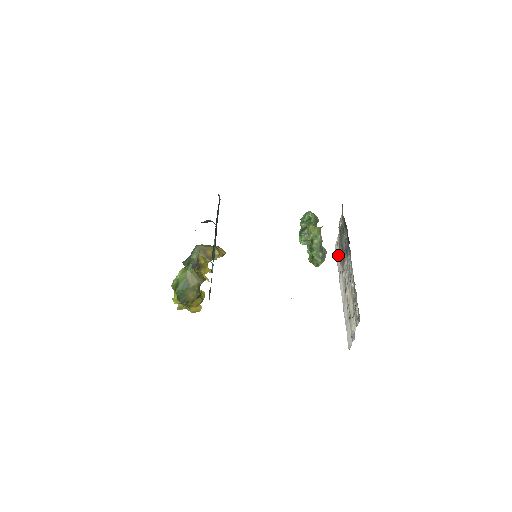
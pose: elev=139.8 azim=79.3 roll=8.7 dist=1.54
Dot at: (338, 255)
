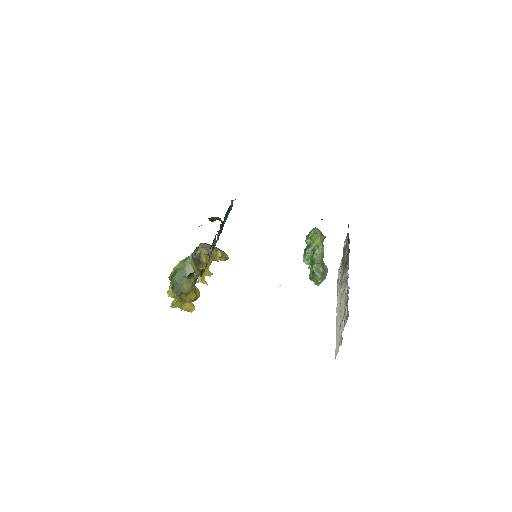
Dot at: (339, 276)
